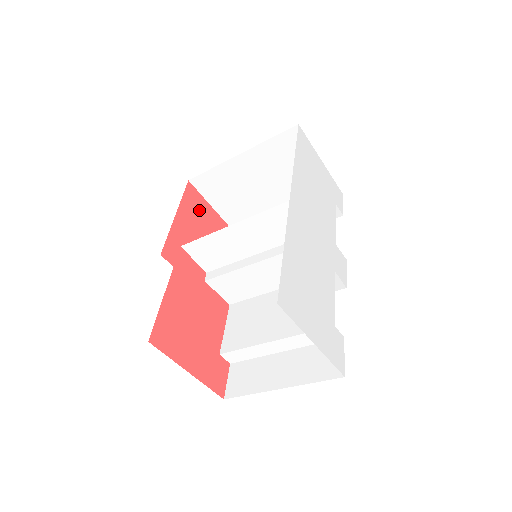
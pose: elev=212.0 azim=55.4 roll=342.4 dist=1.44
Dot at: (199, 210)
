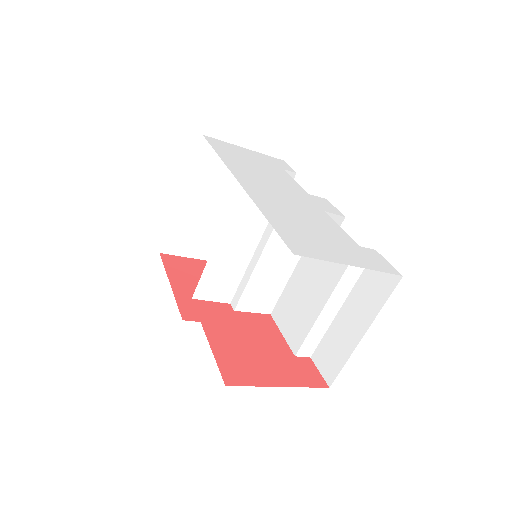
Dot at: (186, 268)
